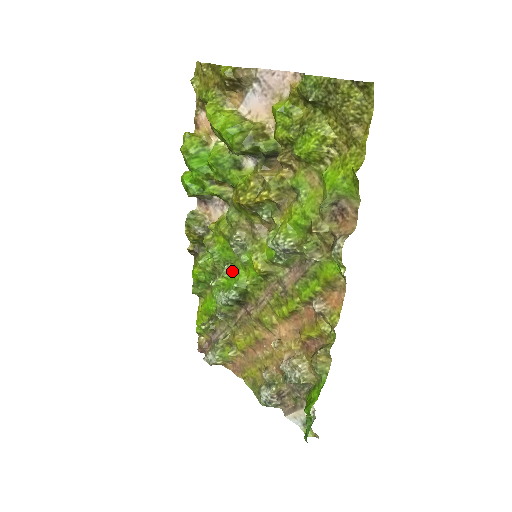
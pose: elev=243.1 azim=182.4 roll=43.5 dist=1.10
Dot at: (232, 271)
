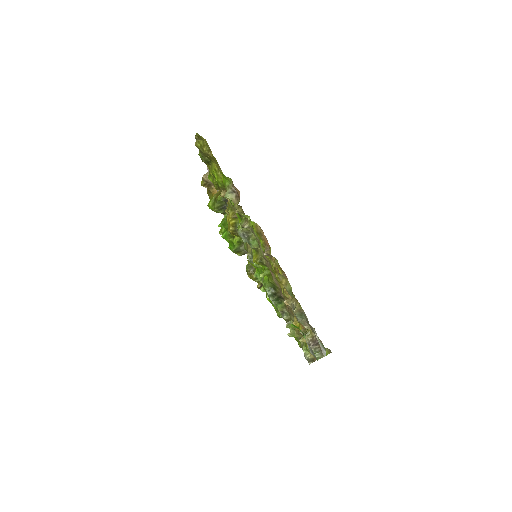
Dot at: occluded
